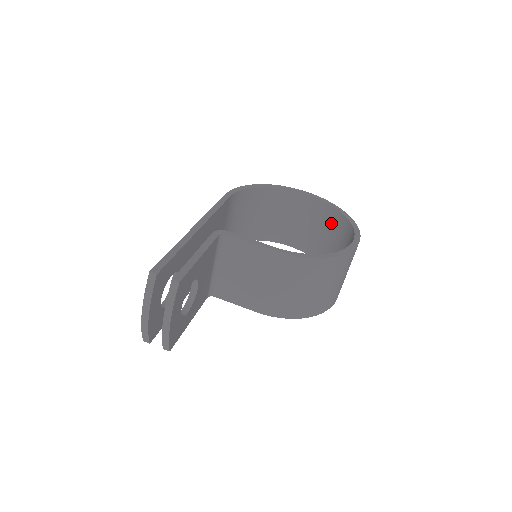
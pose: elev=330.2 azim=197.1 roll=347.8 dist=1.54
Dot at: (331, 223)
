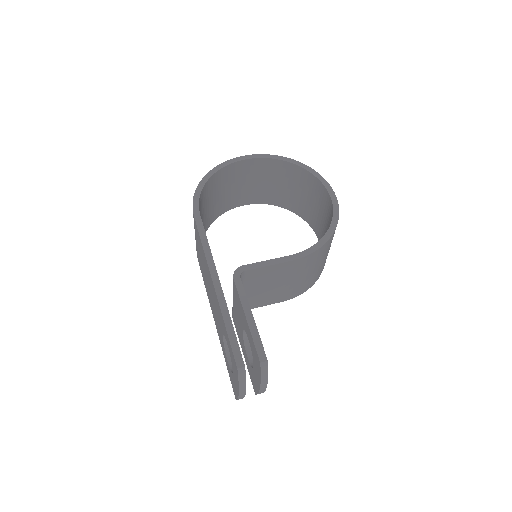
Dot at: (285, 174)
